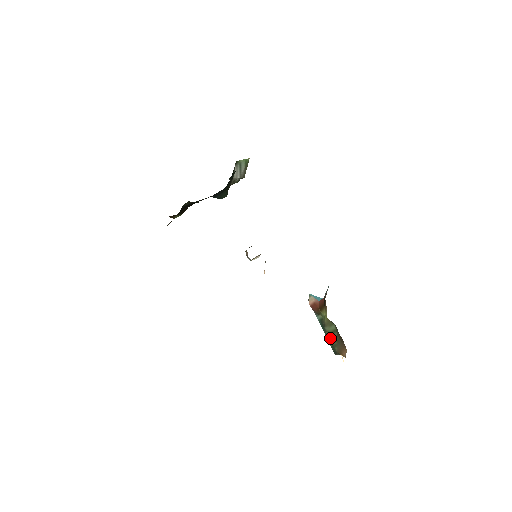
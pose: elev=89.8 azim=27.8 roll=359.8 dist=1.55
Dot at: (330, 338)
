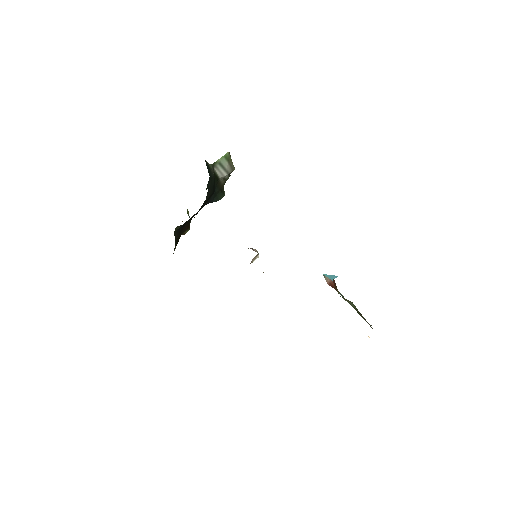
Dot at: occluded
